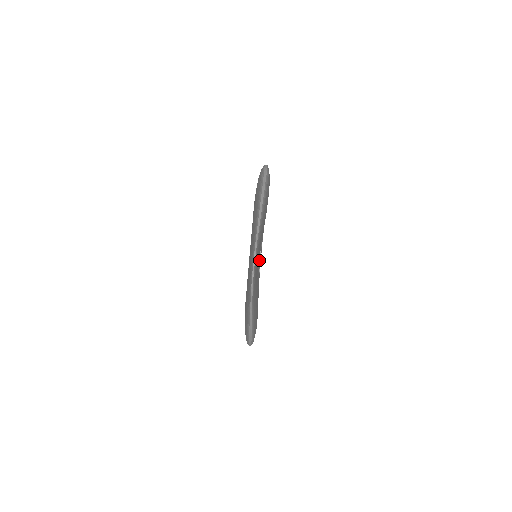
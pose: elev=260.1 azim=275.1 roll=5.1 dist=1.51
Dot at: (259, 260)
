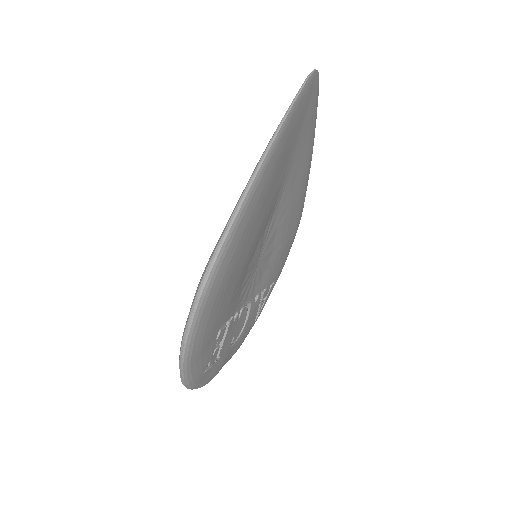
Dot at: (245, 296)
